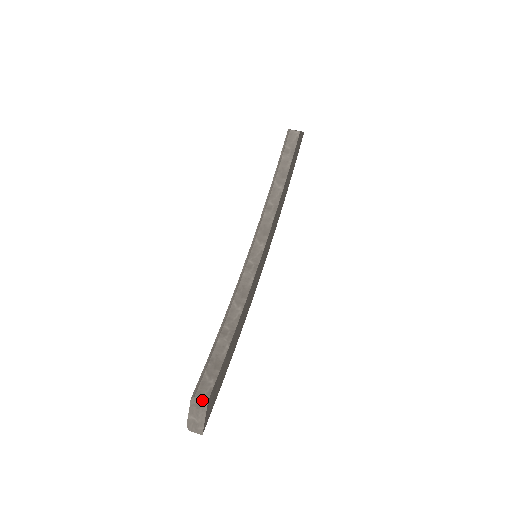
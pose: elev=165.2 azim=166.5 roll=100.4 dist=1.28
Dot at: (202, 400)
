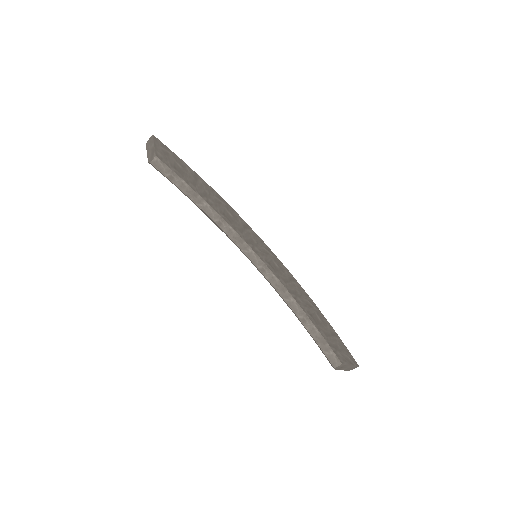
Dot at: (339, 366)
